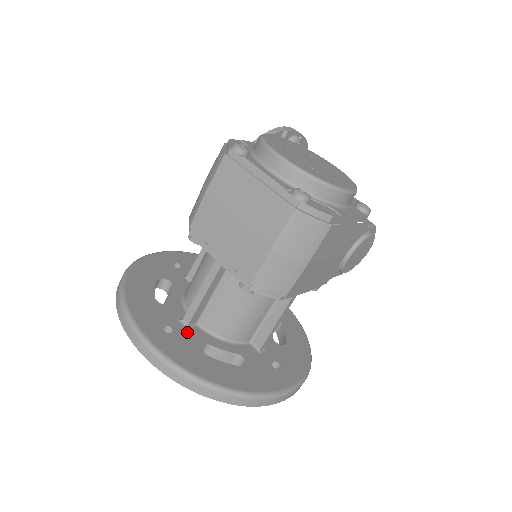
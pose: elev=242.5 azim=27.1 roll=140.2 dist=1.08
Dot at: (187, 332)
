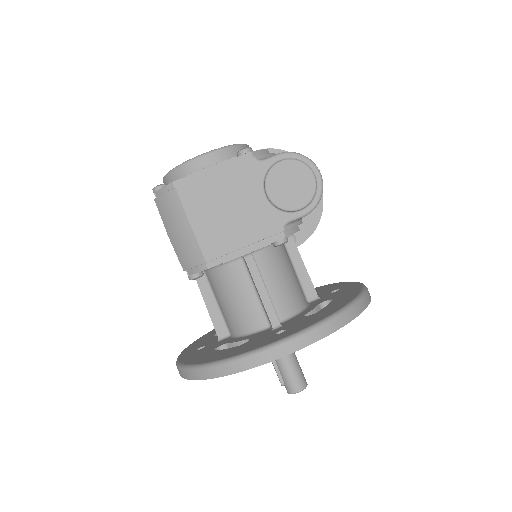
Dot at: (215, 344)
